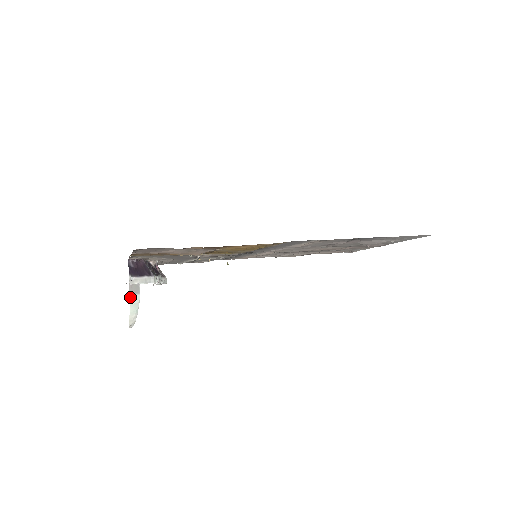
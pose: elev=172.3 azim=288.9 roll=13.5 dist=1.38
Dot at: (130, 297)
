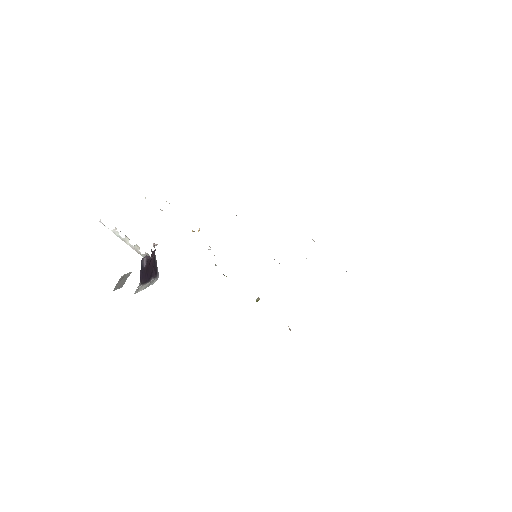
Dot at: occluded
